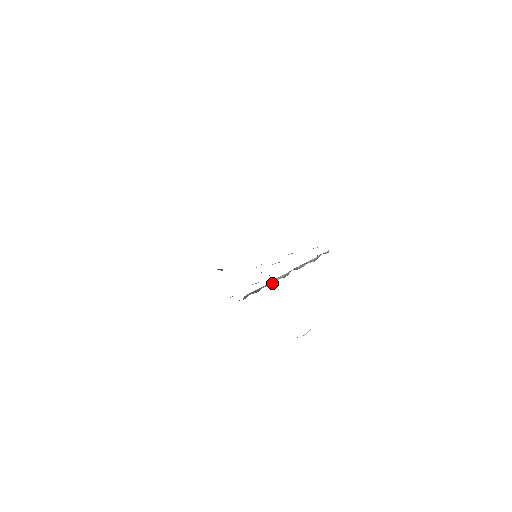
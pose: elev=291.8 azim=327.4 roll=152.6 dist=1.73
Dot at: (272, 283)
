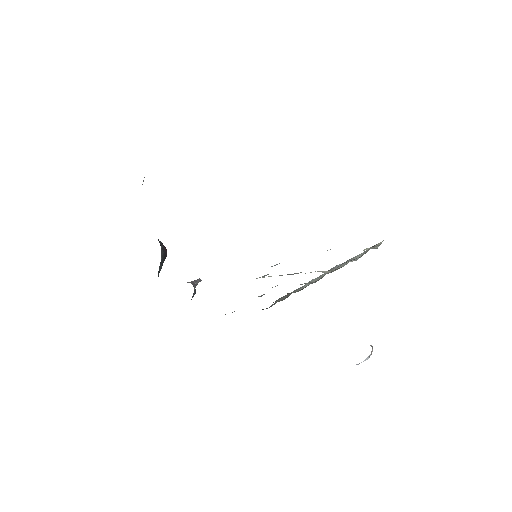
Dot at: (302, 288)
